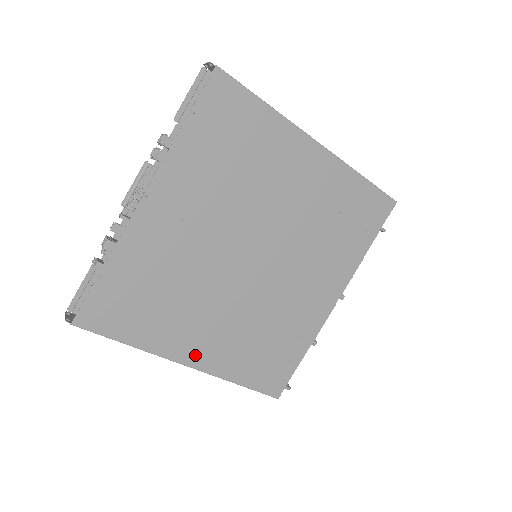
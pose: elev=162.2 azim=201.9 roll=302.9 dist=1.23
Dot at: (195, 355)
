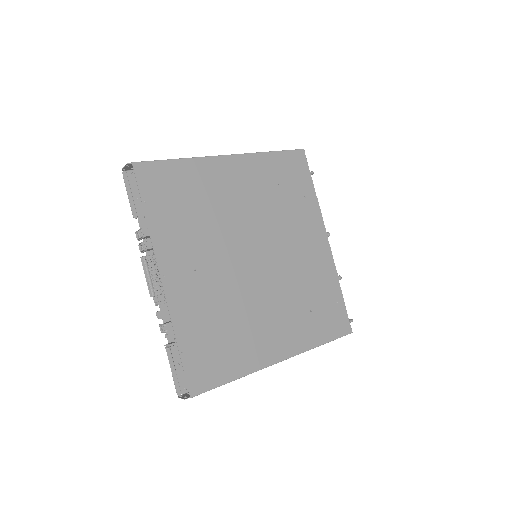
Dot at: (279, 350)
